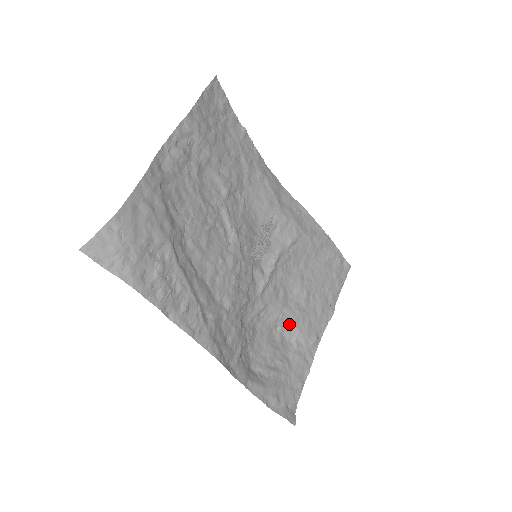
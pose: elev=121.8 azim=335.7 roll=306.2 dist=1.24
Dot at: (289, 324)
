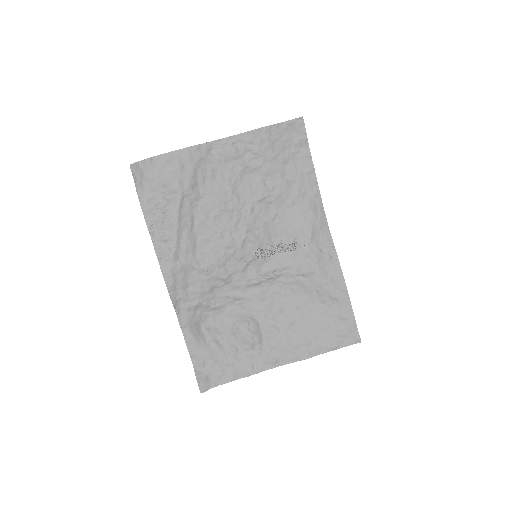
Dot at: (258, 329)
